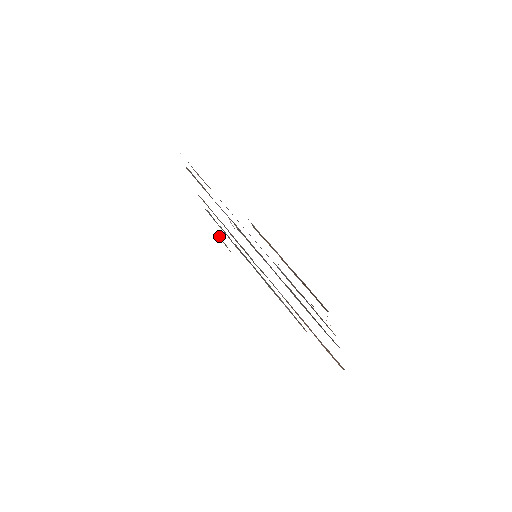
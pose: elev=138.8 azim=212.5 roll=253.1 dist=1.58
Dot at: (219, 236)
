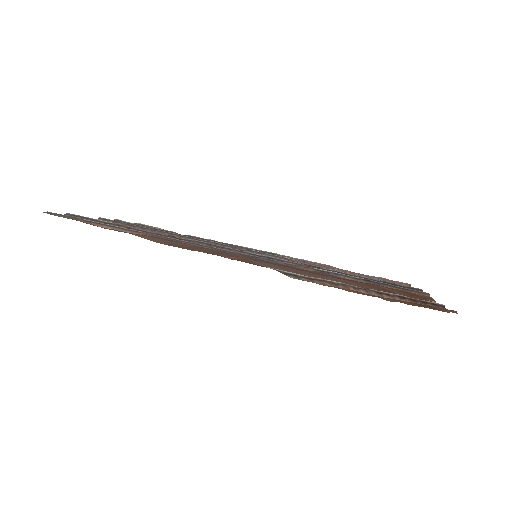
Dot at: (141, 224)
